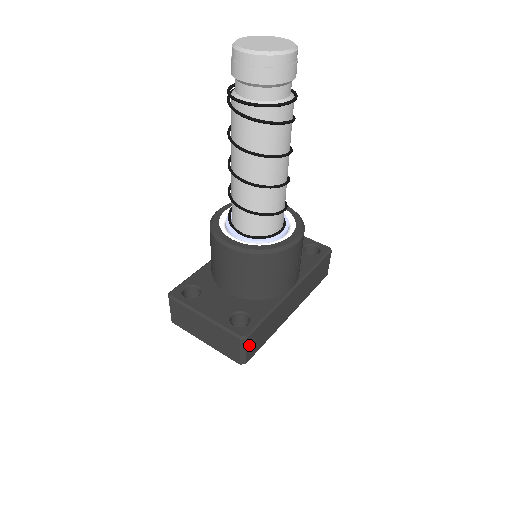
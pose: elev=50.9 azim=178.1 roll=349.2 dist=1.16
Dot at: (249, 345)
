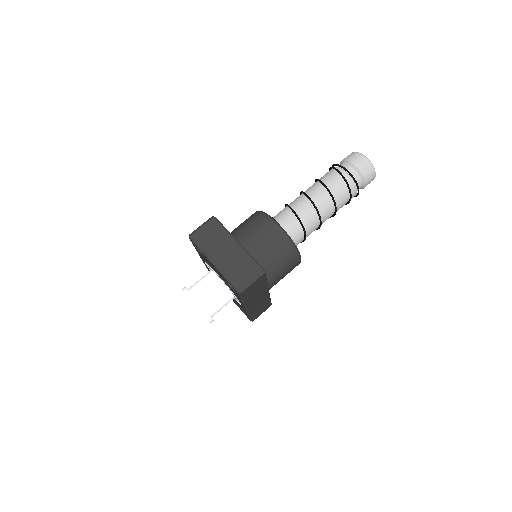
Dot at: (256, 281)
